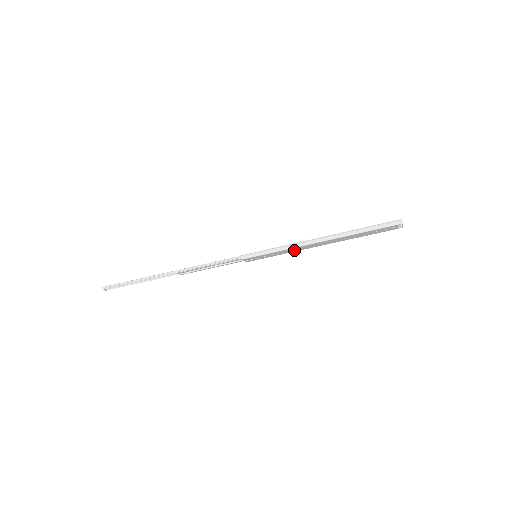
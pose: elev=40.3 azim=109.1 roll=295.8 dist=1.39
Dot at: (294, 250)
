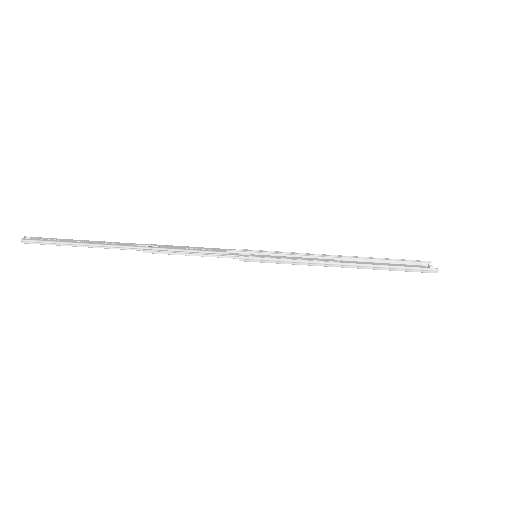
Dot at: occluded
